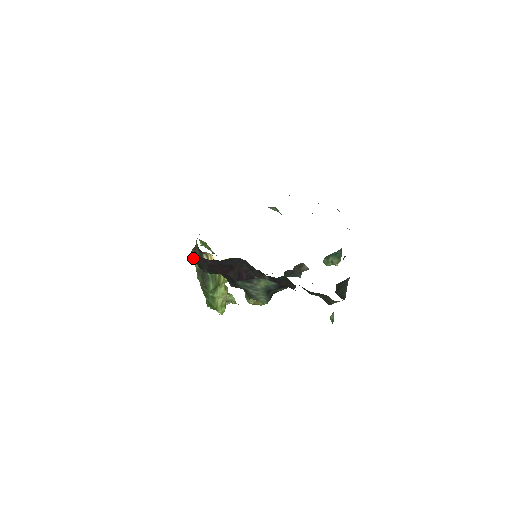
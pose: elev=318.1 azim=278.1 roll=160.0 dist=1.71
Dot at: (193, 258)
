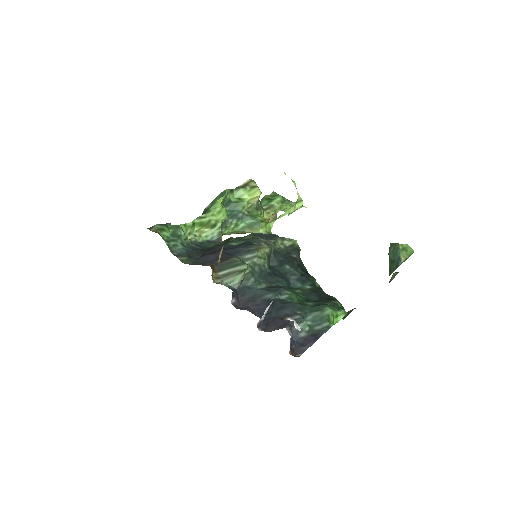
Dot at: occluded
